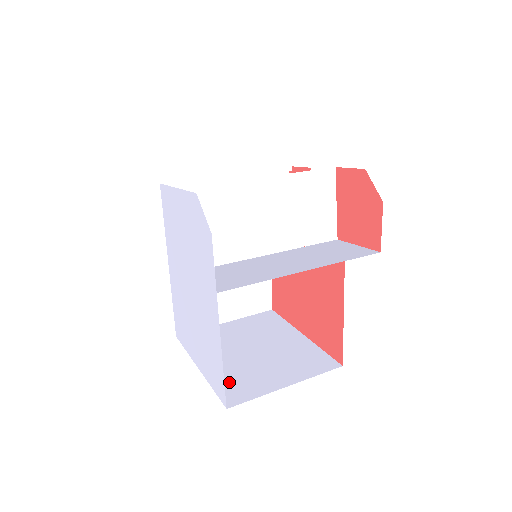
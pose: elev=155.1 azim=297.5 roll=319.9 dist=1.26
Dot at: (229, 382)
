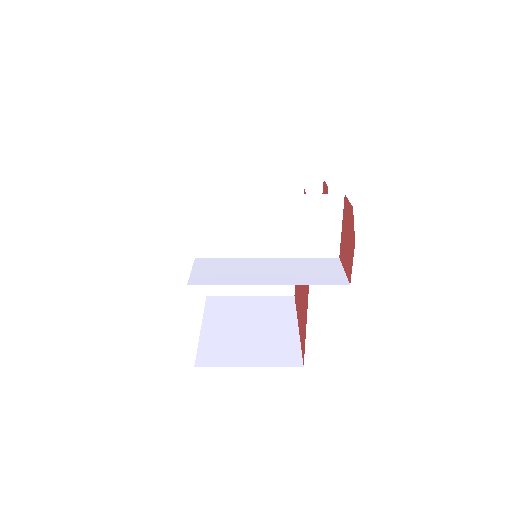
Dot at: (212, 347)
